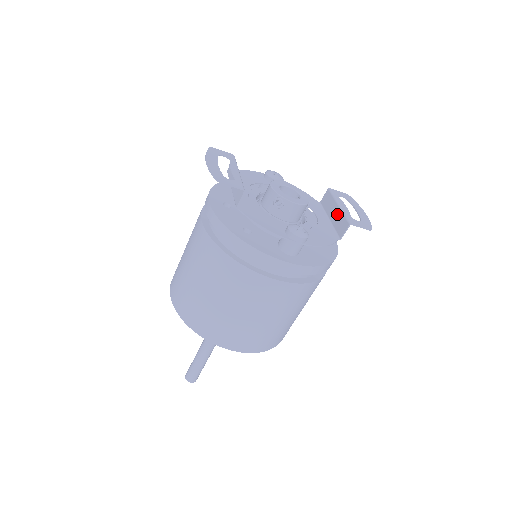
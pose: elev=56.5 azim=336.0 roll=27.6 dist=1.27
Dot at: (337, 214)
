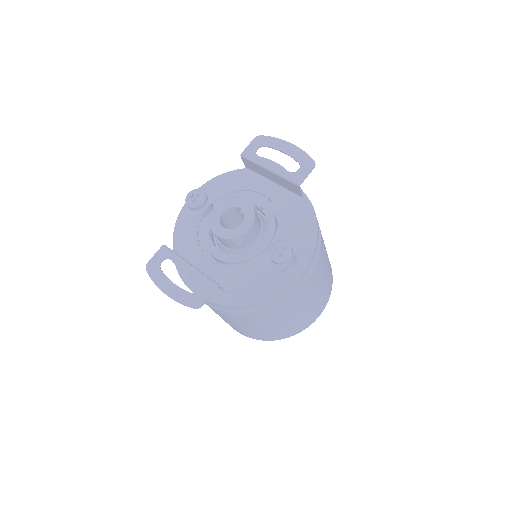
Dot at: (276, 178)
